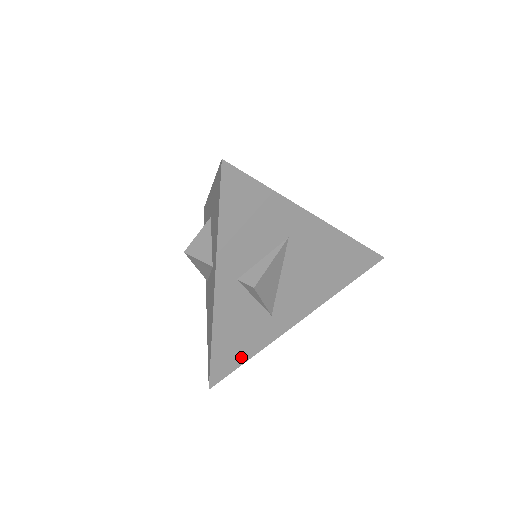
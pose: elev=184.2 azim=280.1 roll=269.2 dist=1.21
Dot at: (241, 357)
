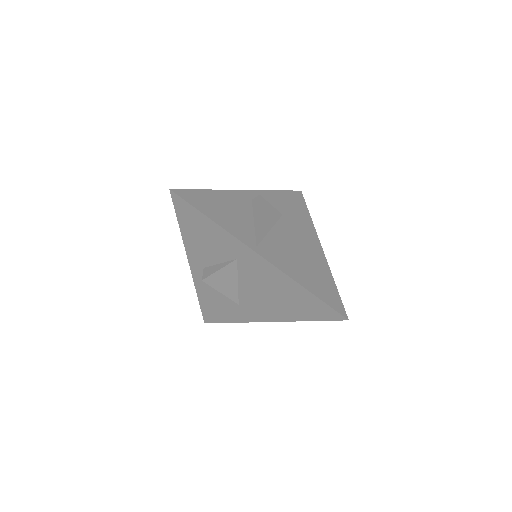
Dot at: (222, 318)
